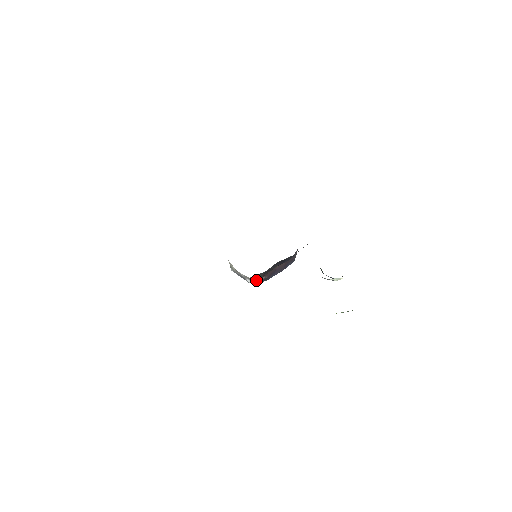
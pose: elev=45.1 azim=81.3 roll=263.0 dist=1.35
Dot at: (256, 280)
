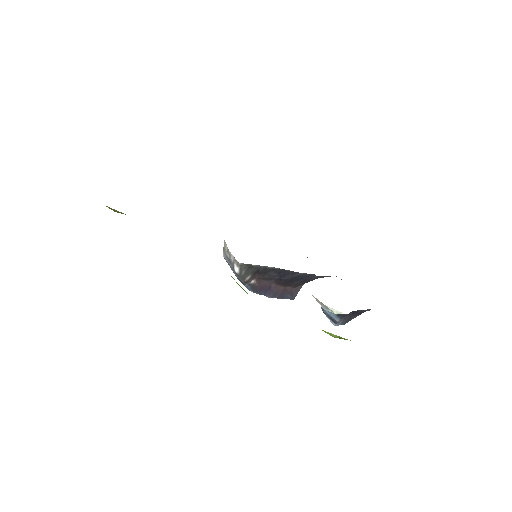
Dot at: (245, 274)
